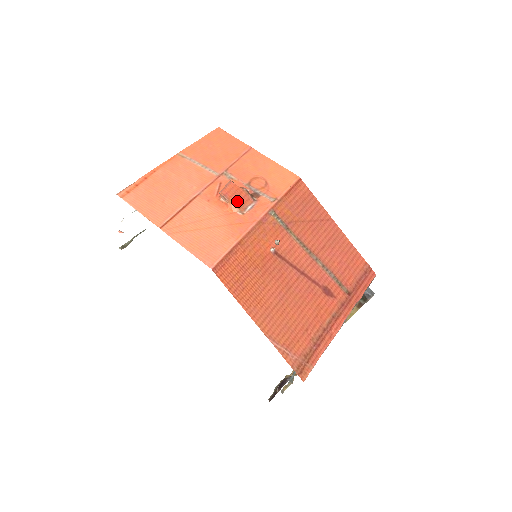
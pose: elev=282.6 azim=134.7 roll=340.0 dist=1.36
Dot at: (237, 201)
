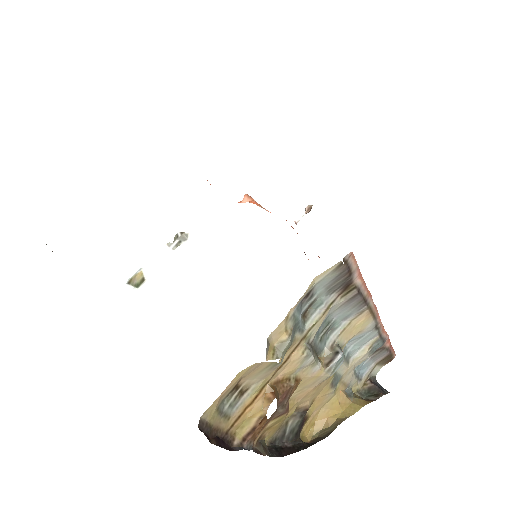
Dot at: occluded
